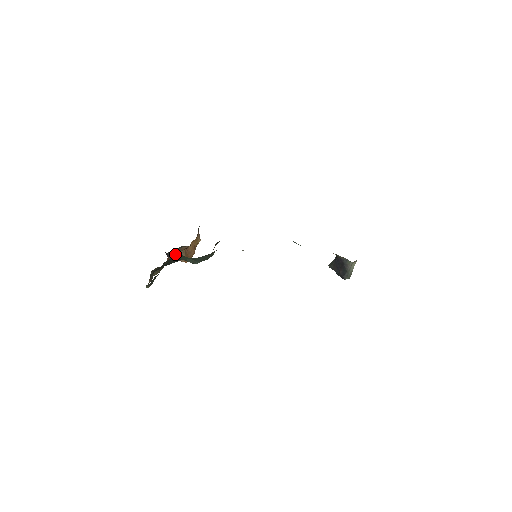
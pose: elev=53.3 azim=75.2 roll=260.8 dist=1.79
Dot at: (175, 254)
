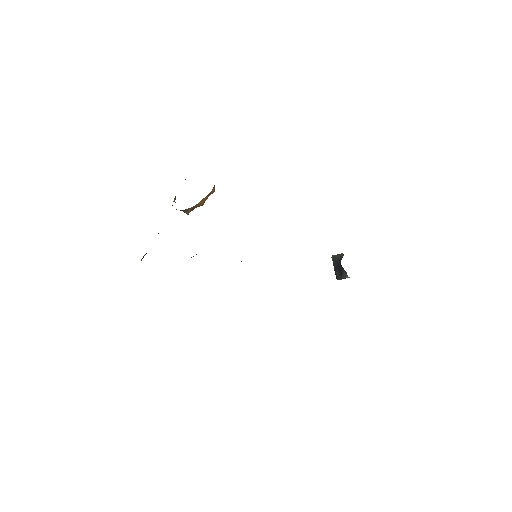
Dot at: (181, 210)
